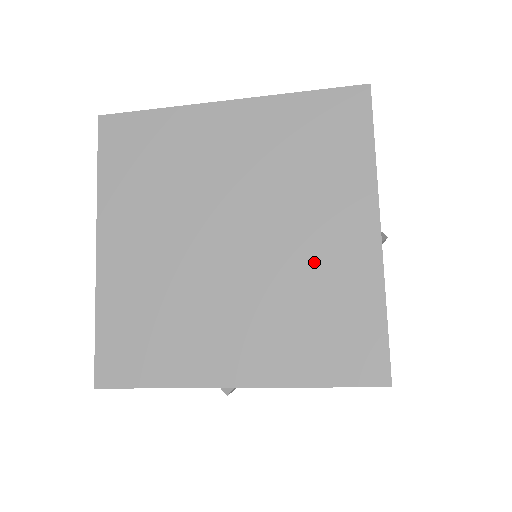
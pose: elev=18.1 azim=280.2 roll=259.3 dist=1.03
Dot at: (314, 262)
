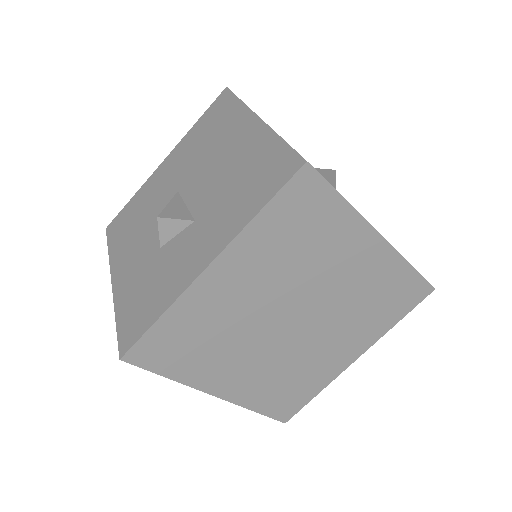
Dot at: (316, 358)
